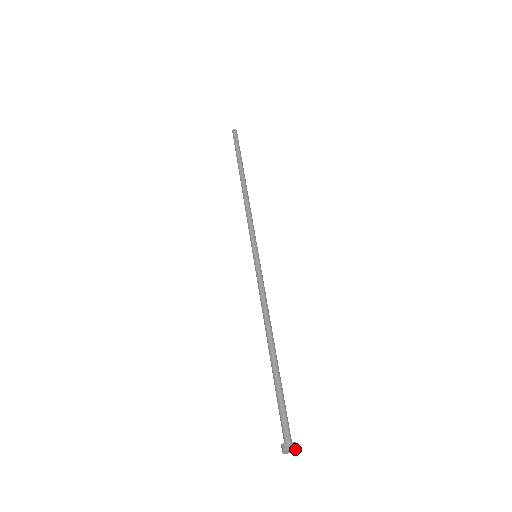
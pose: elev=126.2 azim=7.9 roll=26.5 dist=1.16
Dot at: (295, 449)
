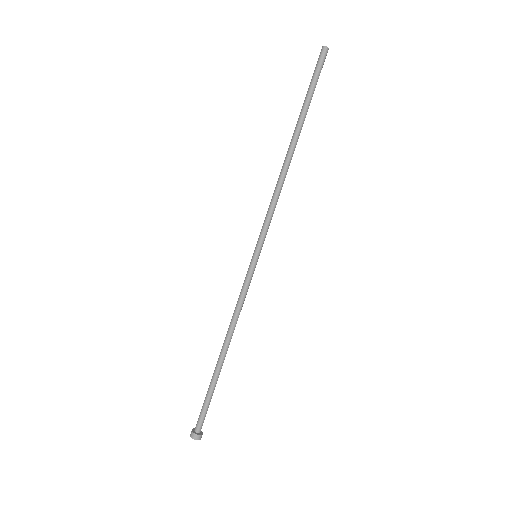
Dot at: occluded
